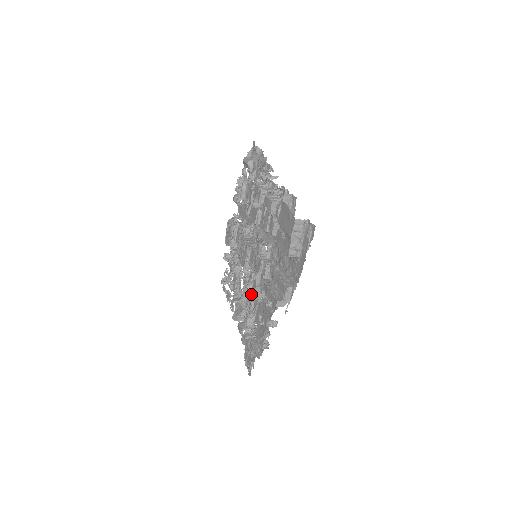
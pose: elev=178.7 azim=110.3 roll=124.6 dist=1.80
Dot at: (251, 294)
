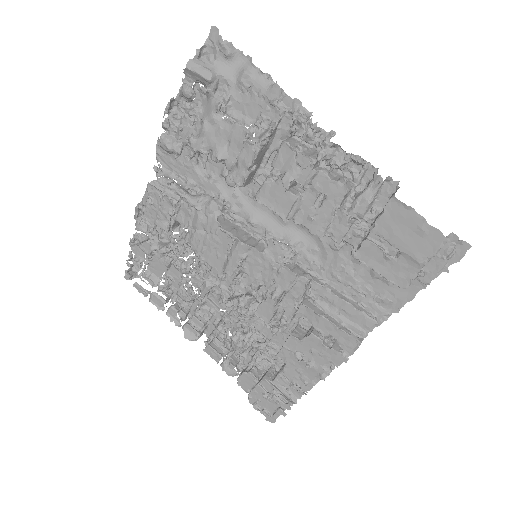
Dot at: (250, 313)
